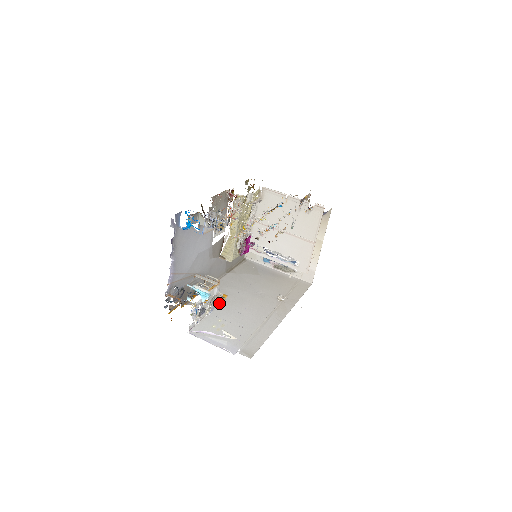
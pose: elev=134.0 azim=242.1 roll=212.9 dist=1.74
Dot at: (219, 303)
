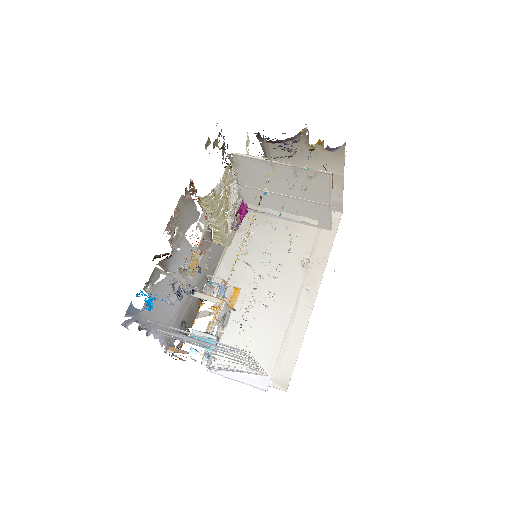
Dot at: (232, 307)
